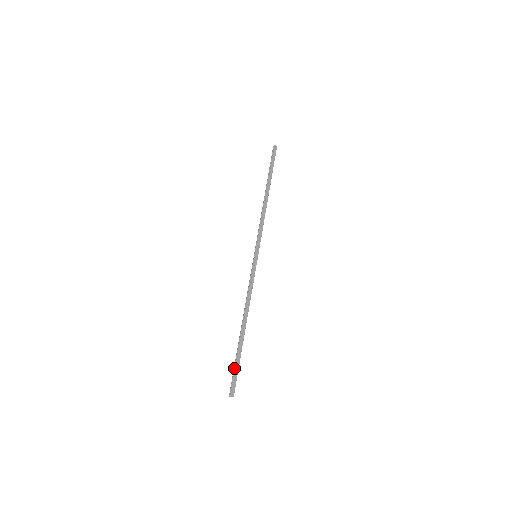
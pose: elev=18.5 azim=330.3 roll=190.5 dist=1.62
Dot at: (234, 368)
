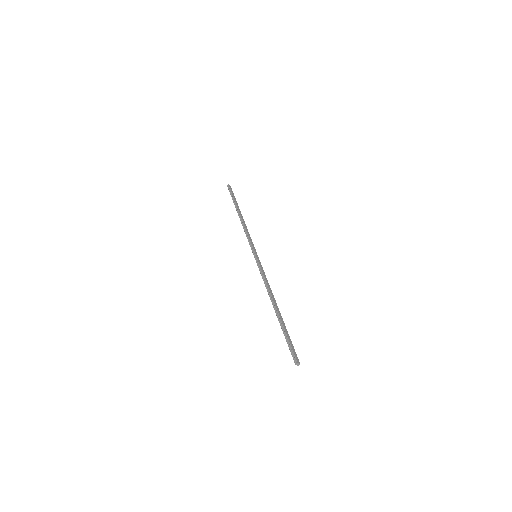
Dot at: (287, 340)
